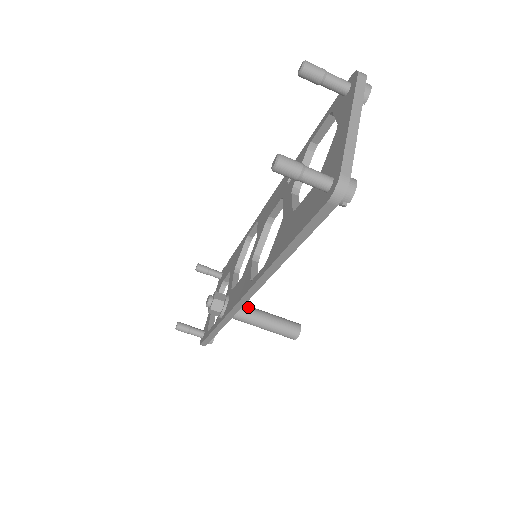
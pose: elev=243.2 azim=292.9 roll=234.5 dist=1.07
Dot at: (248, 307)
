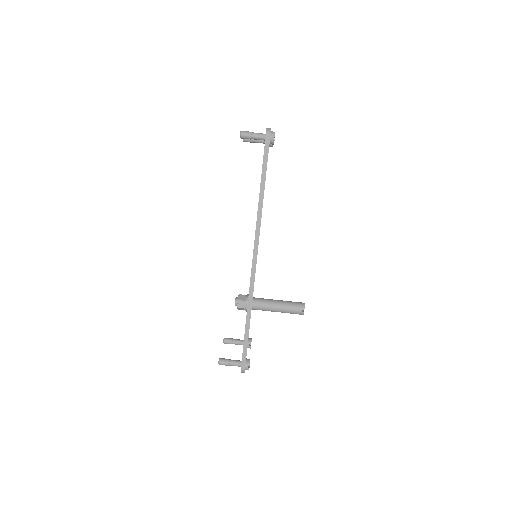
Dot at: (263, 299)
